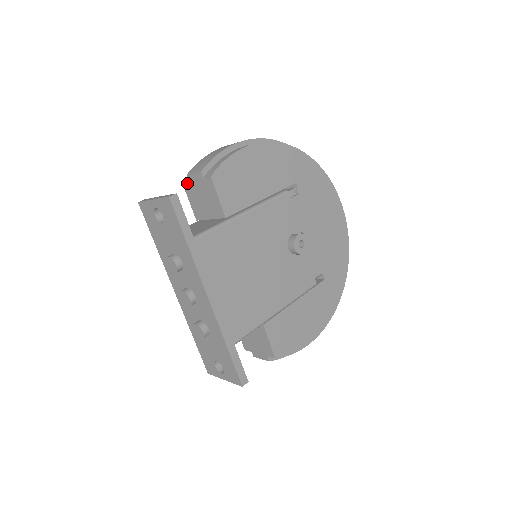
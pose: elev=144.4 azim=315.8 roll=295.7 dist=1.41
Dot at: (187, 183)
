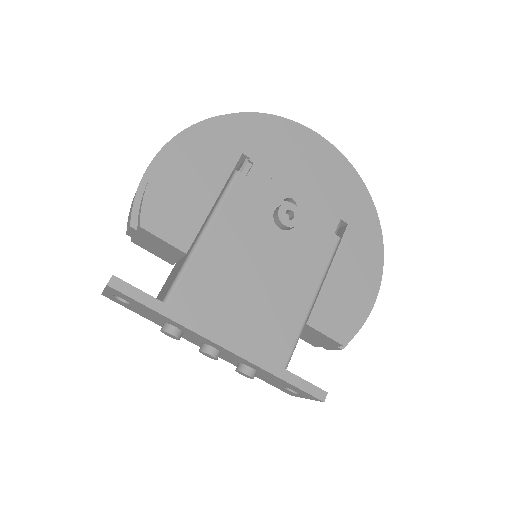
Dot at: (134, 240)
